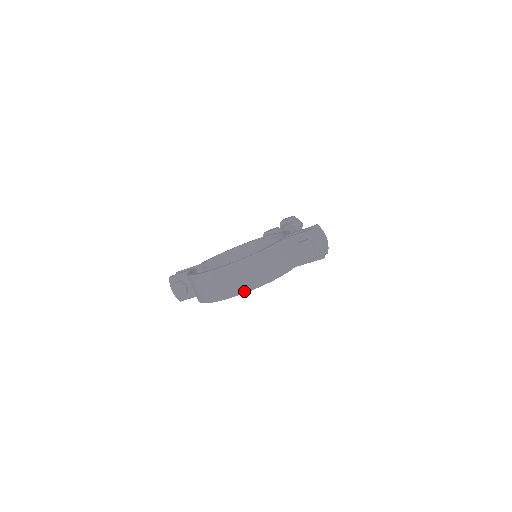
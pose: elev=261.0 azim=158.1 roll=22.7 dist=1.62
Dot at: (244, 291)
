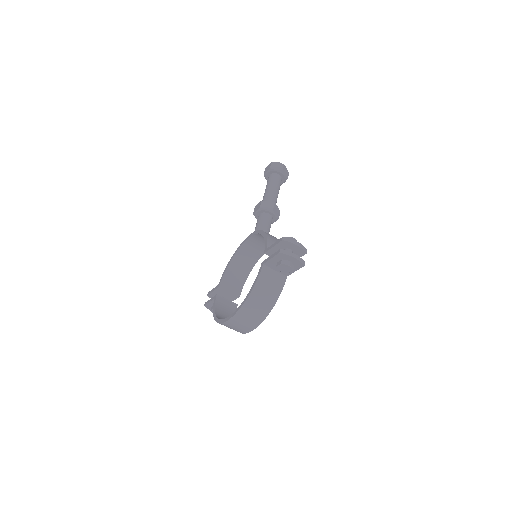
Dot at: (258, 324)
